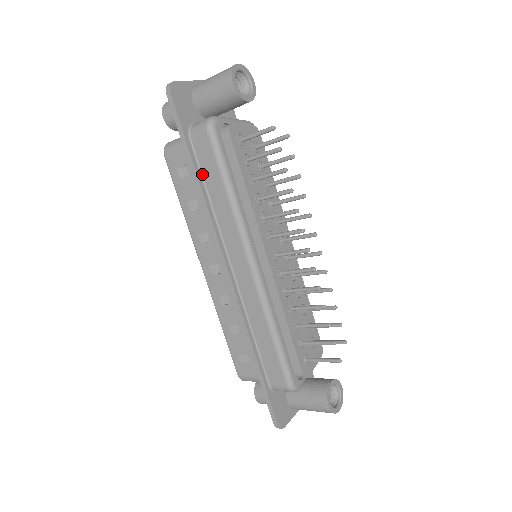
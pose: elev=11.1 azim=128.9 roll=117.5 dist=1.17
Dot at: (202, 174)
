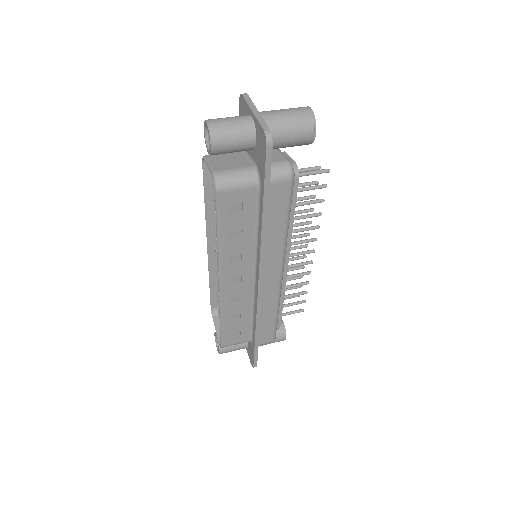
Dot at: (267, 213)
